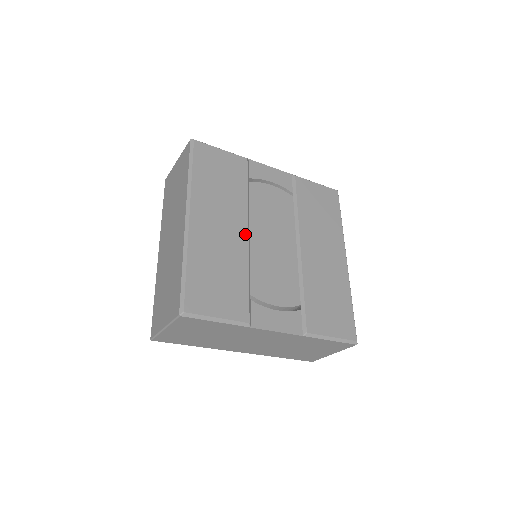
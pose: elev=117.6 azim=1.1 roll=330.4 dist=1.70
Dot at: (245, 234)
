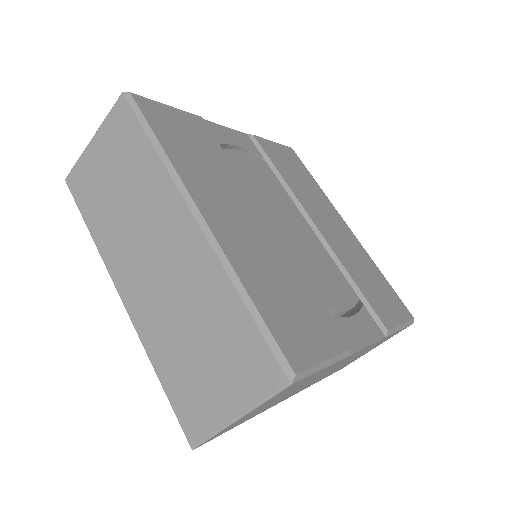
Dot at: (267, 223)
